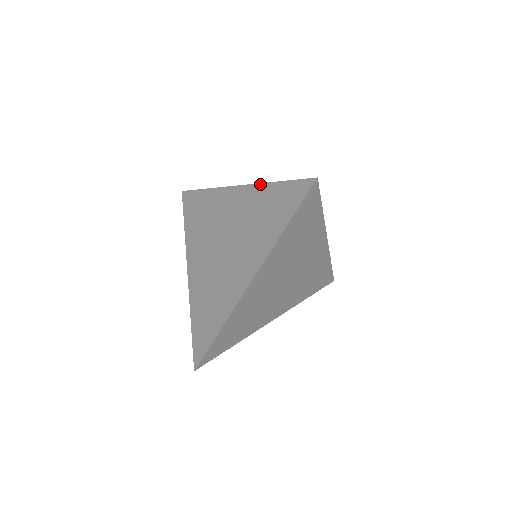
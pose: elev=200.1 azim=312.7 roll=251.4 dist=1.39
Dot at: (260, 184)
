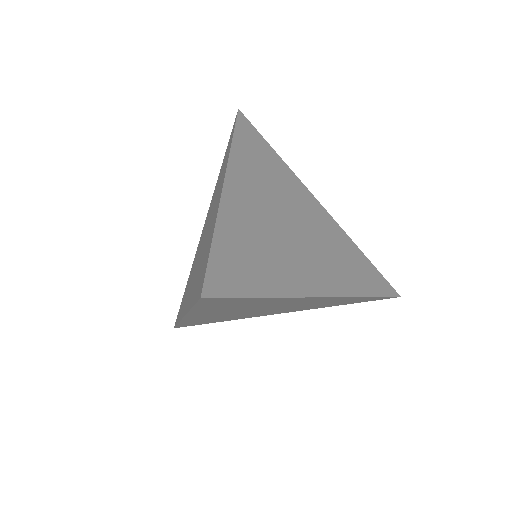
Dot at: occluded
